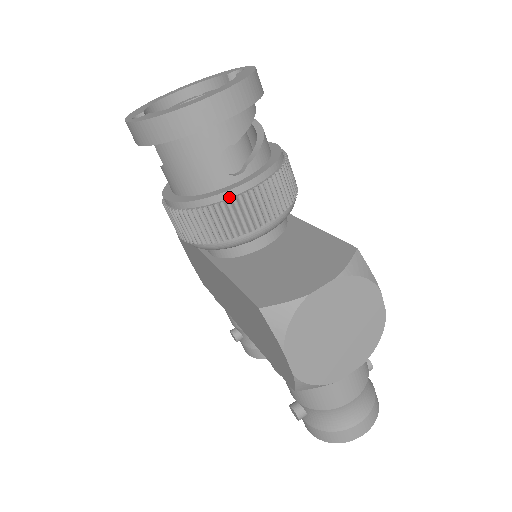
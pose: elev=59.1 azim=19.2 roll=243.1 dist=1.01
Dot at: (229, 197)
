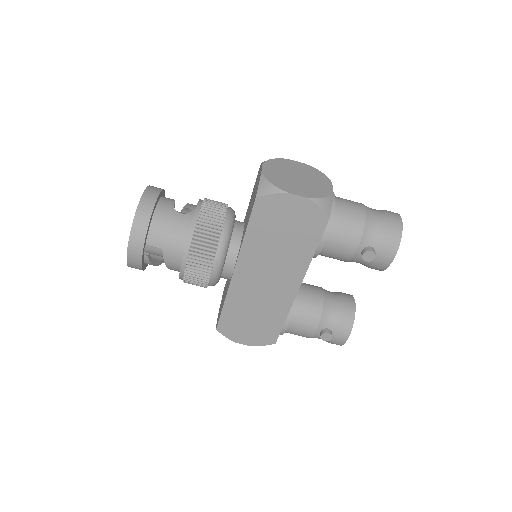
Dot at: (198, 215)
